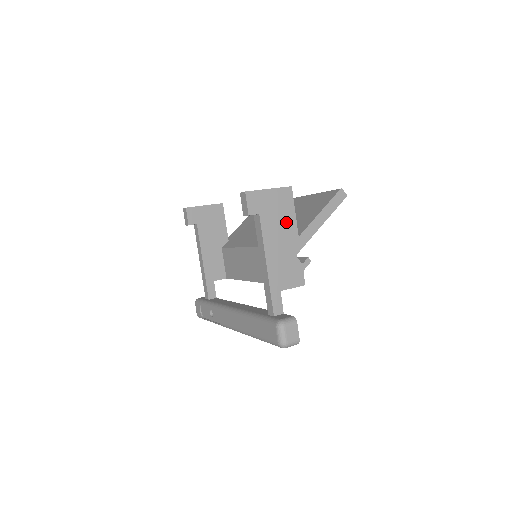
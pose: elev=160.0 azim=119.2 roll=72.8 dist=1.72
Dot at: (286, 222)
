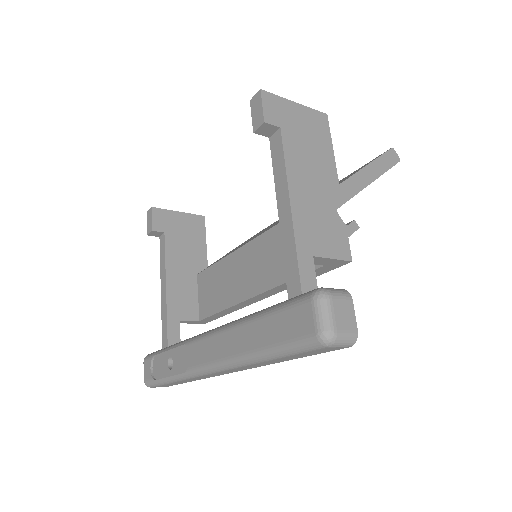
Dot at: (320, 156)
